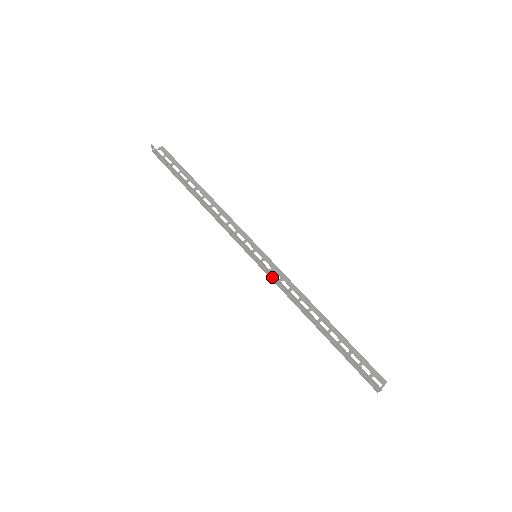
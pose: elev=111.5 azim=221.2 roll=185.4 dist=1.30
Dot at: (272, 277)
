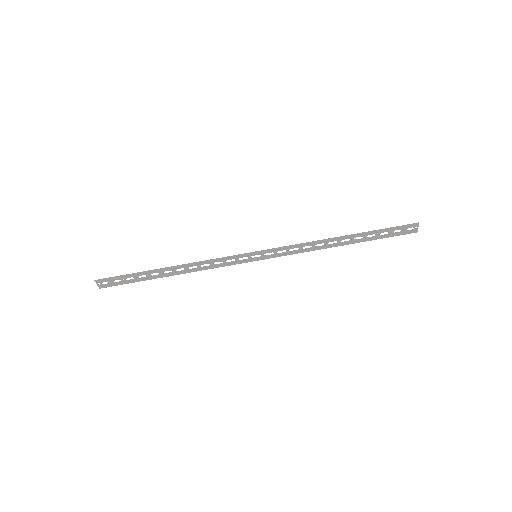
Dot at: (282, 253)
